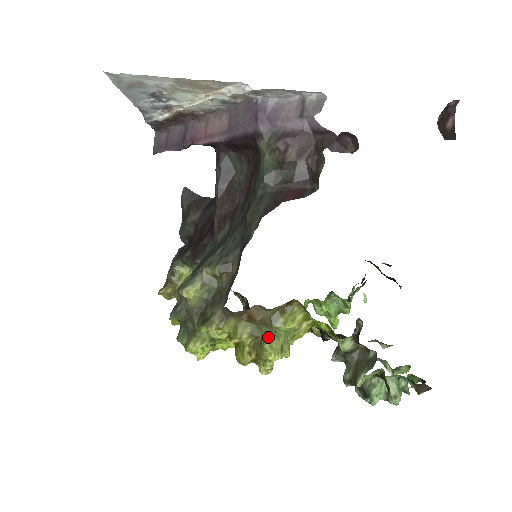
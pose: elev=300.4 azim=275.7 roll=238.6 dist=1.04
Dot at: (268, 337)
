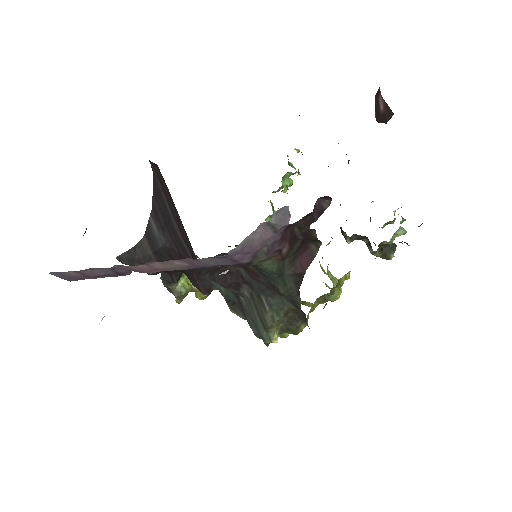
Dot at: (330, 296)
